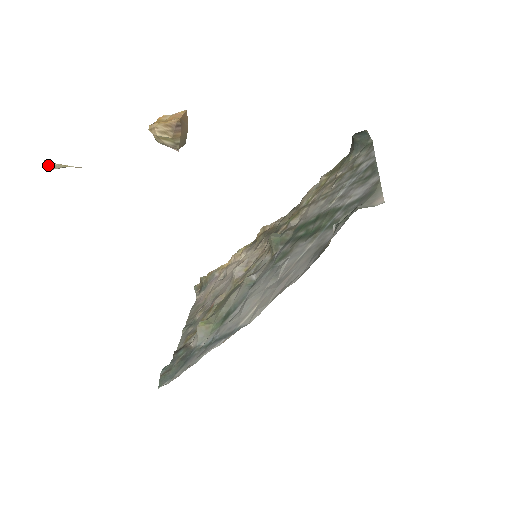
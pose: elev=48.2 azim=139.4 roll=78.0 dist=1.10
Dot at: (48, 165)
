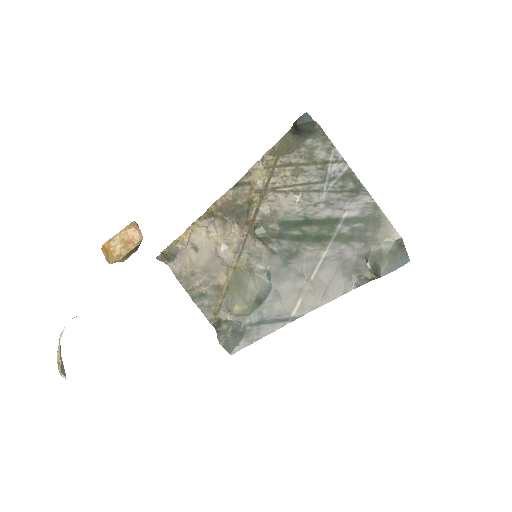
Dot at: (64, 373)
